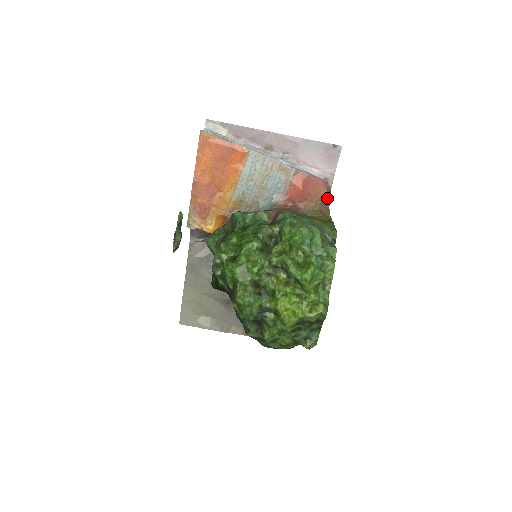
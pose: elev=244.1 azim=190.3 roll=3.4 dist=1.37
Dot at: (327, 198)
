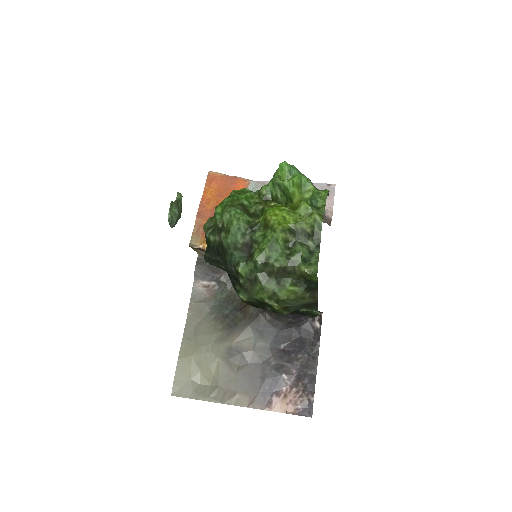
Dot at: (328, 221)
